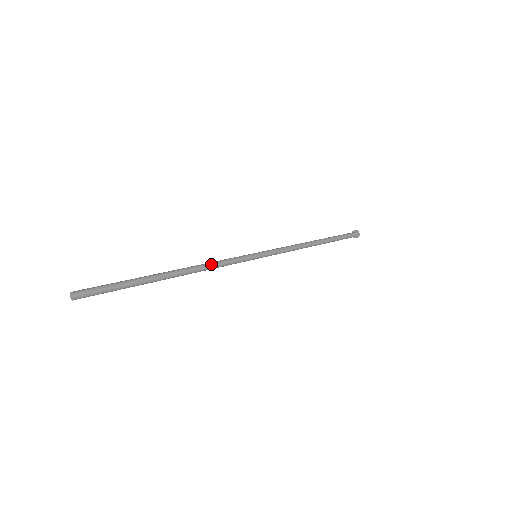
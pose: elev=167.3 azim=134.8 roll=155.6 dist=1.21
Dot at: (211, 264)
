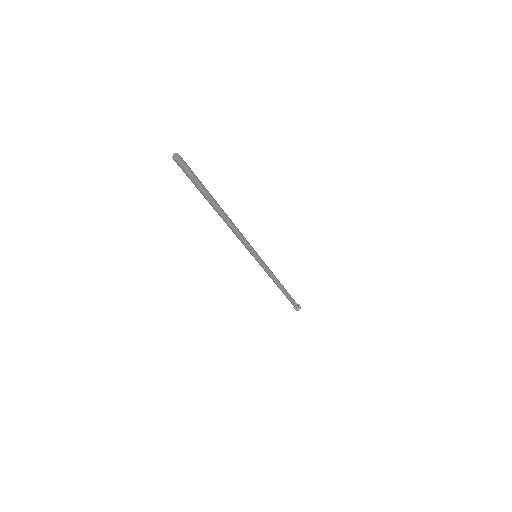
Dot at: (238, 229)
